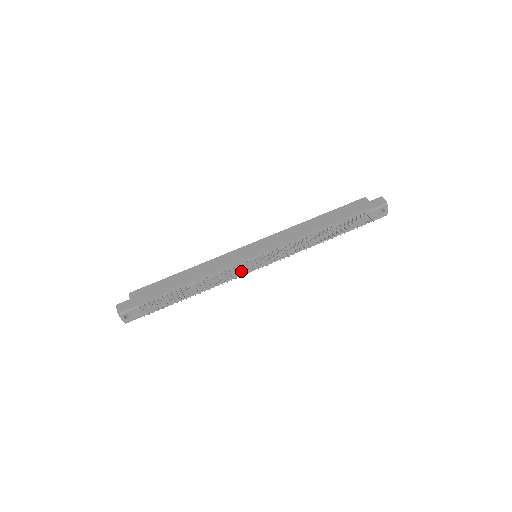
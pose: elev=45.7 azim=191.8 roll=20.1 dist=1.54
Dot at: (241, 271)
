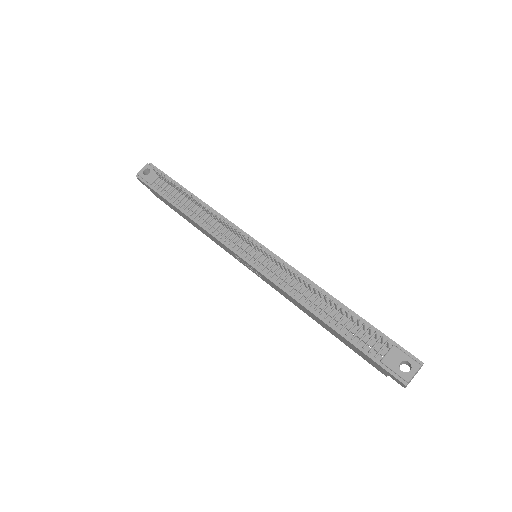
Dot at: (233, 242)
